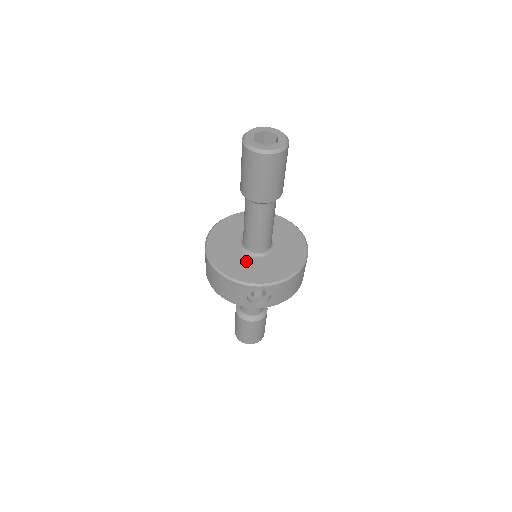
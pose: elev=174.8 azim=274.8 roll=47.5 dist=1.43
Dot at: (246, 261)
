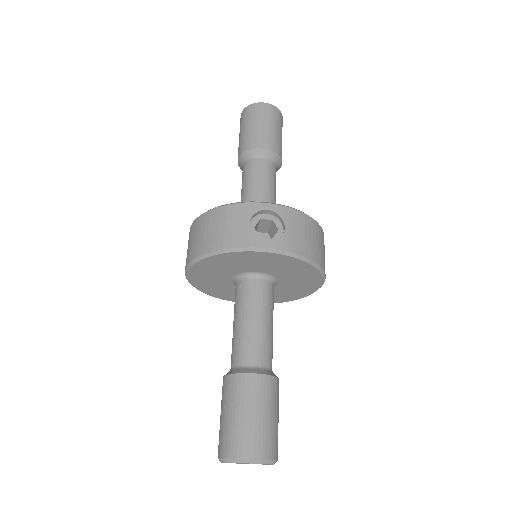
Dot at: occluded
